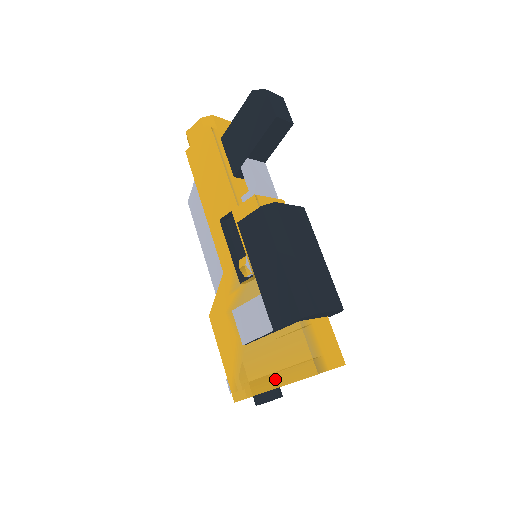
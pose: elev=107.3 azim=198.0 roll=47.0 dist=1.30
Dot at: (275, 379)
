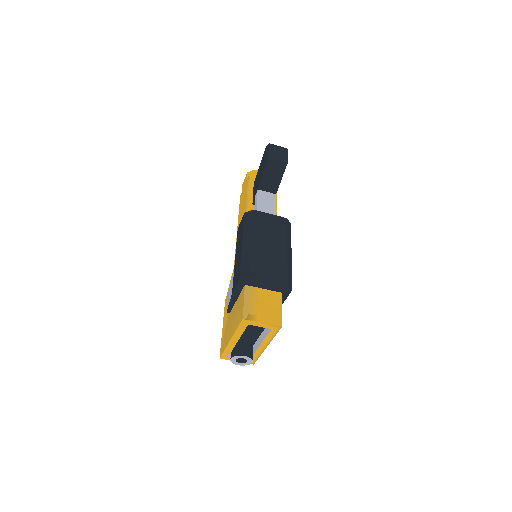
Dot at: (232, 332)
